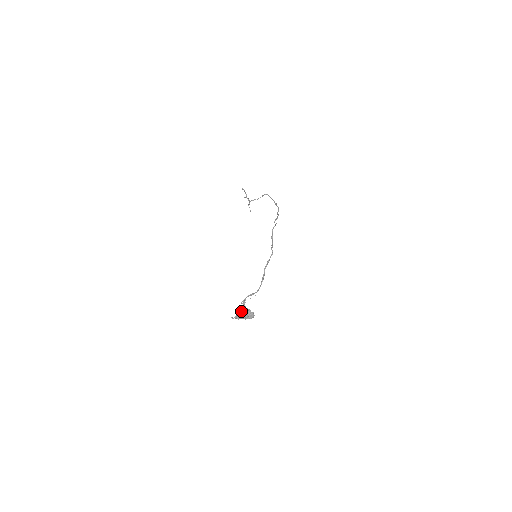
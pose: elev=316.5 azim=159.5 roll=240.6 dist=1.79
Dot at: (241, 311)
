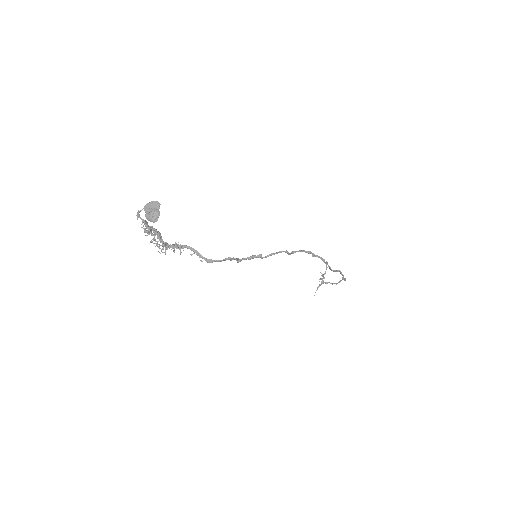
Dot at: (159, 232)
